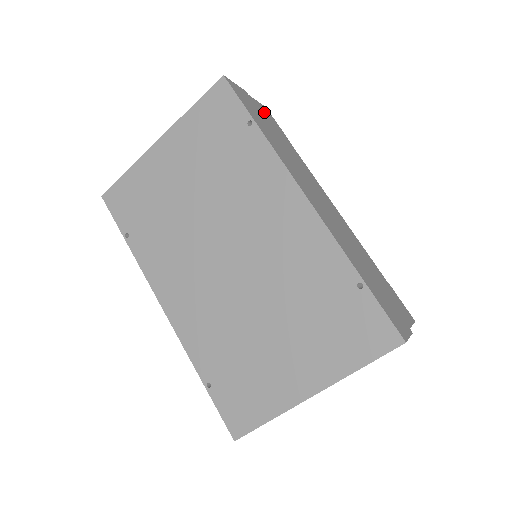
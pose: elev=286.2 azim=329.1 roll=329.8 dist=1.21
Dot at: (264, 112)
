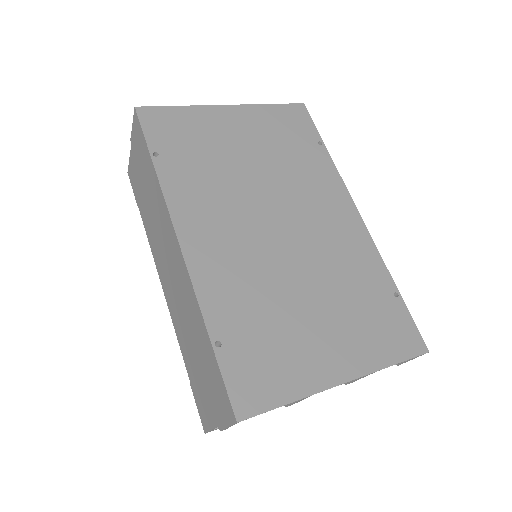
Dot at: occluded
